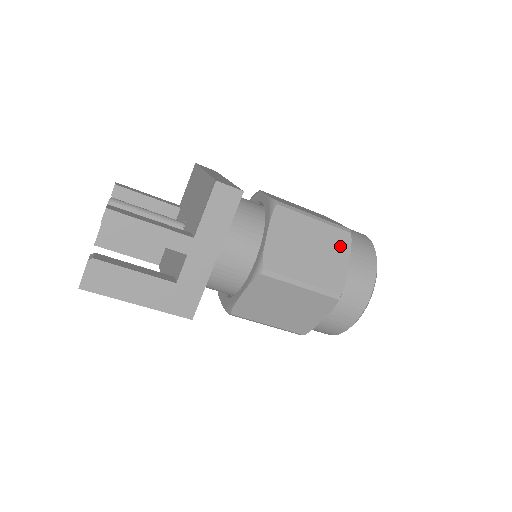
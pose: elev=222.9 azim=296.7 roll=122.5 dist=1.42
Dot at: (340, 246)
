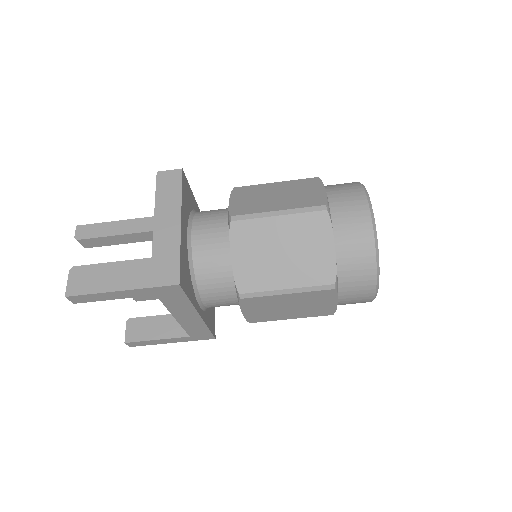
Dot at: (310, 185)
